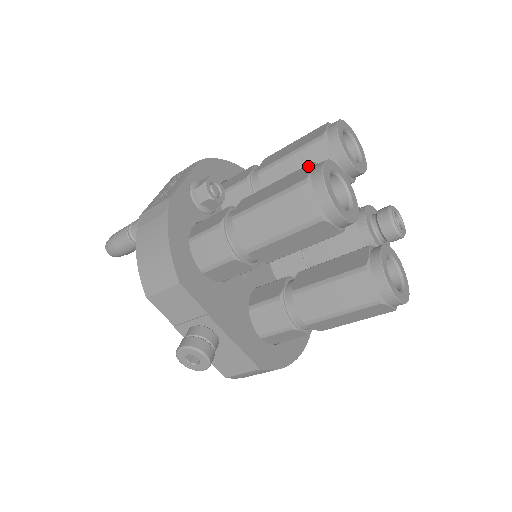
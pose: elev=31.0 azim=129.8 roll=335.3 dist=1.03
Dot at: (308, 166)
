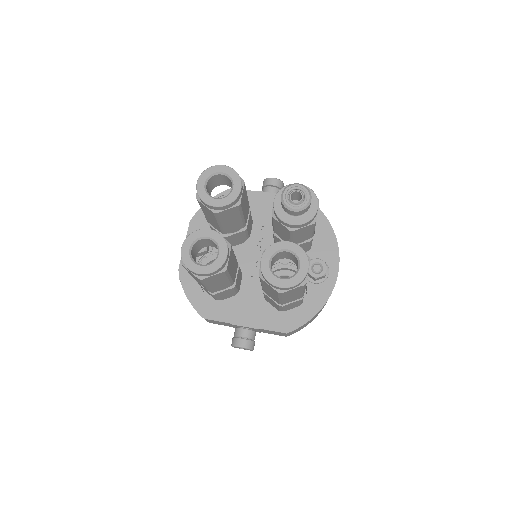
Dot at: occluded
